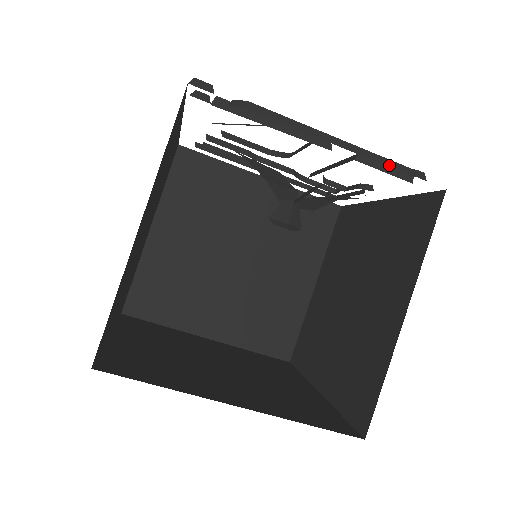
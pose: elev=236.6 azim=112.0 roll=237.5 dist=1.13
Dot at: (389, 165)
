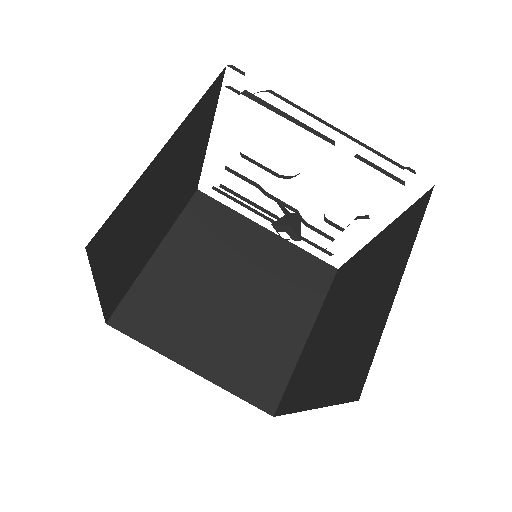
Dot at: (384, 158)
